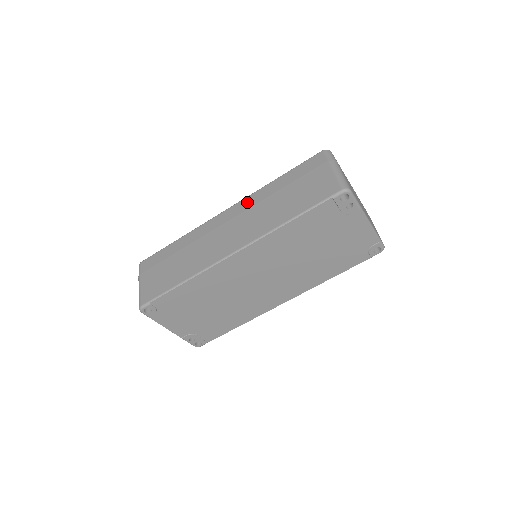
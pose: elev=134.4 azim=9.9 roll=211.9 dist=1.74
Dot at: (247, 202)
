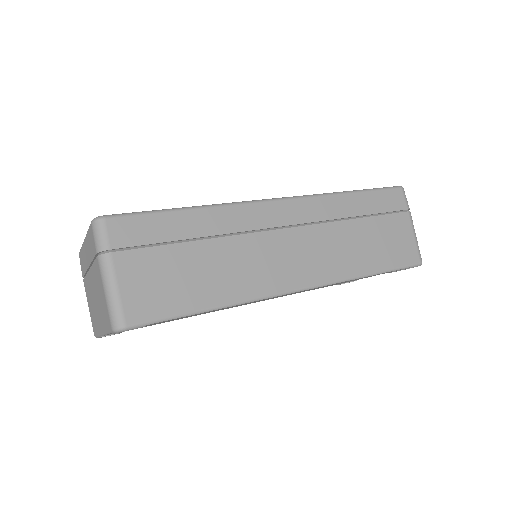
Dot at: (313, 207)
